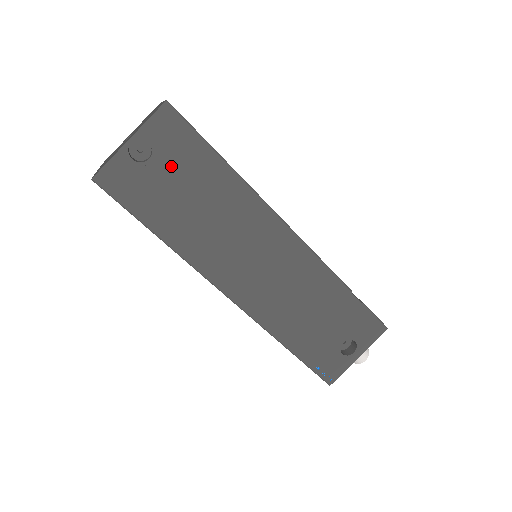
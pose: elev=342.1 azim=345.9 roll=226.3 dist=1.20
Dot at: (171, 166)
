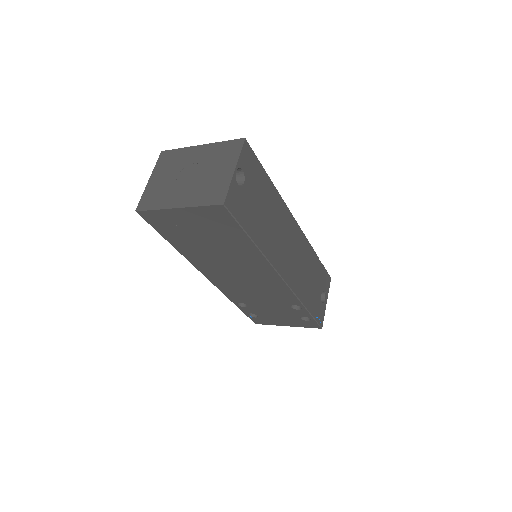
Dot at: (252, 186)
